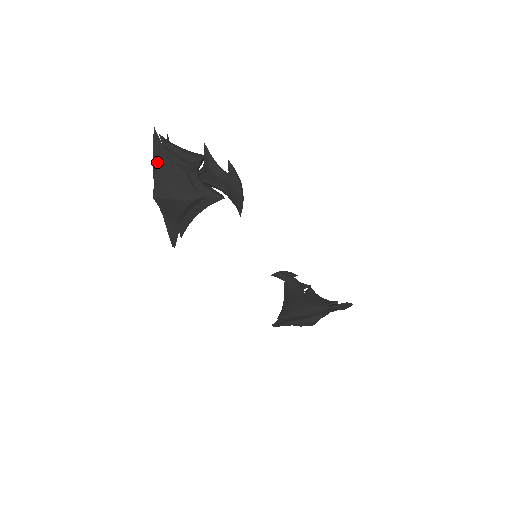
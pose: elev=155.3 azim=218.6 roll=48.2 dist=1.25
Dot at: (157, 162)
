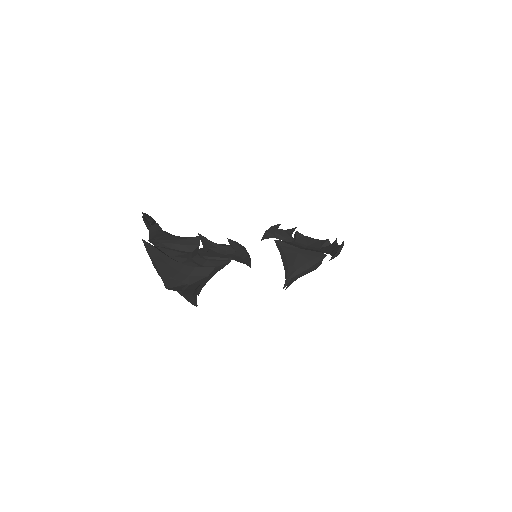
Dot at: (158, 264)
